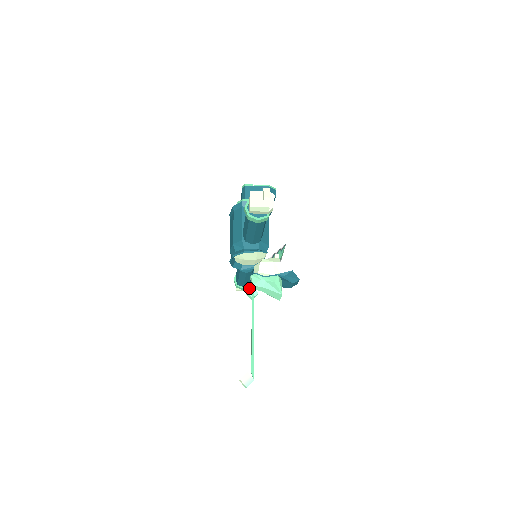
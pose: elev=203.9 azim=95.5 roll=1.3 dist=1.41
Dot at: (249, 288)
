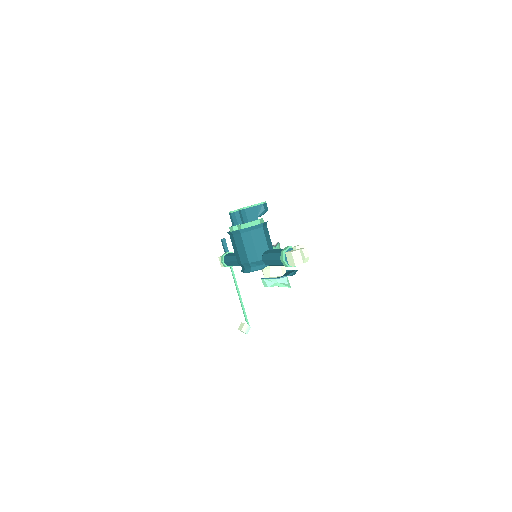
Dot at: occluded
